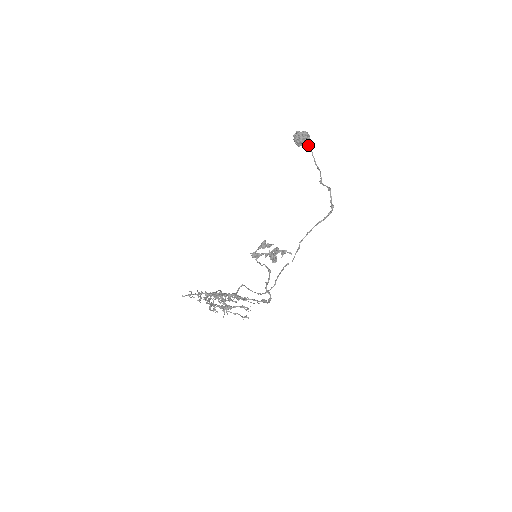
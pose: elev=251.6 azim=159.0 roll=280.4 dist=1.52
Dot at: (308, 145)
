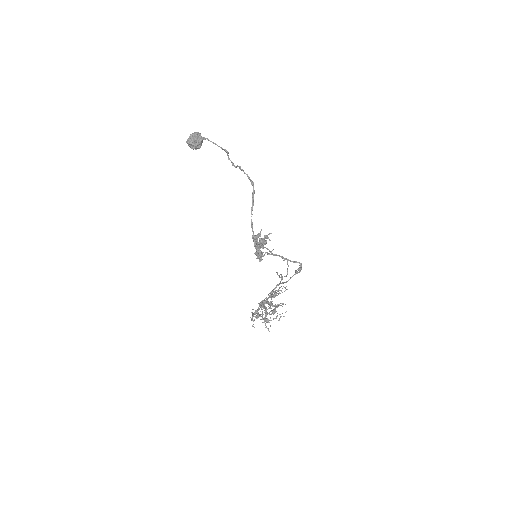
Dot at: occluded
